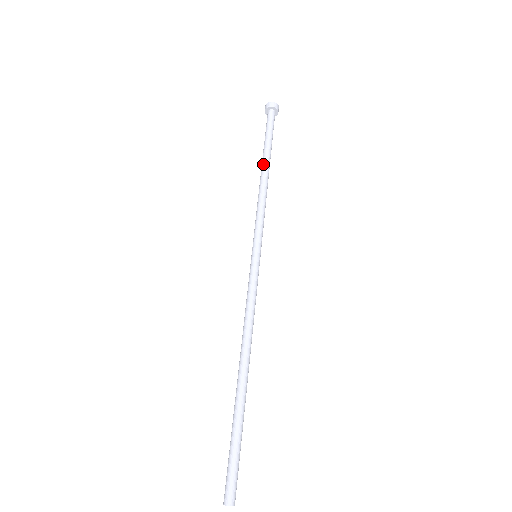
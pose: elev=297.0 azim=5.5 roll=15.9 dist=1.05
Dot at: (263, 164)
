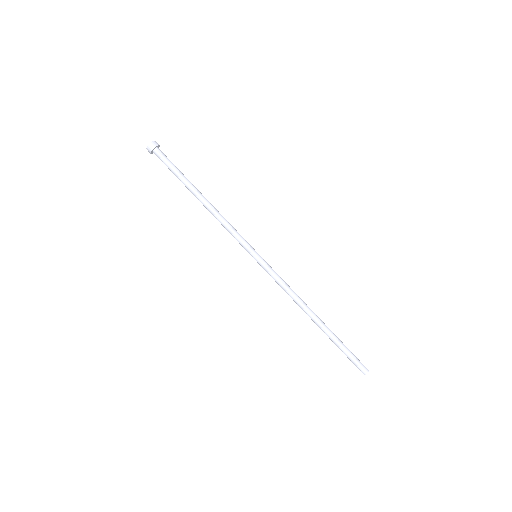
Dot at: (196, 197)
